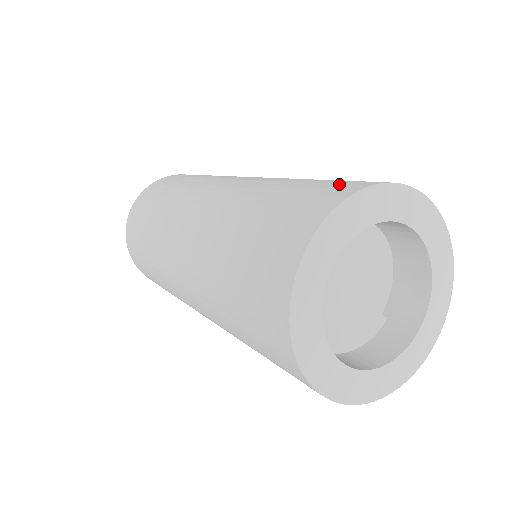
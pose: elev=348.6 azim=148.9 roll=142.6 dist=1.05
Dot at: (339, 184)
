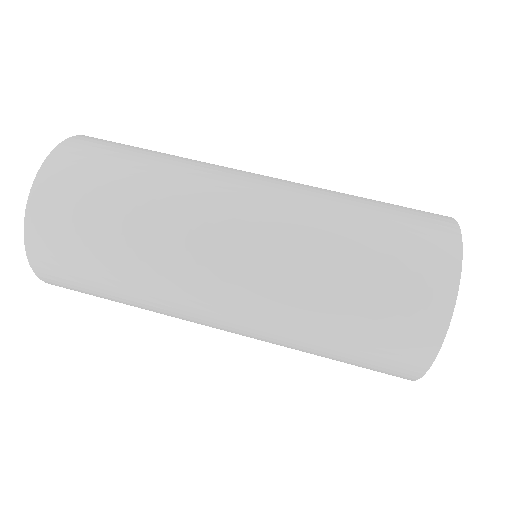
Dot at: (424, 213)
